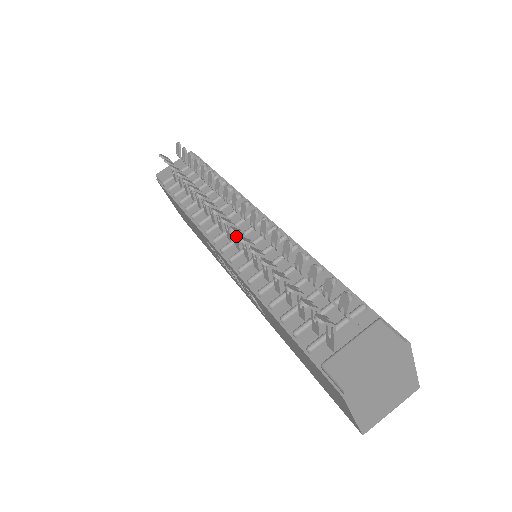
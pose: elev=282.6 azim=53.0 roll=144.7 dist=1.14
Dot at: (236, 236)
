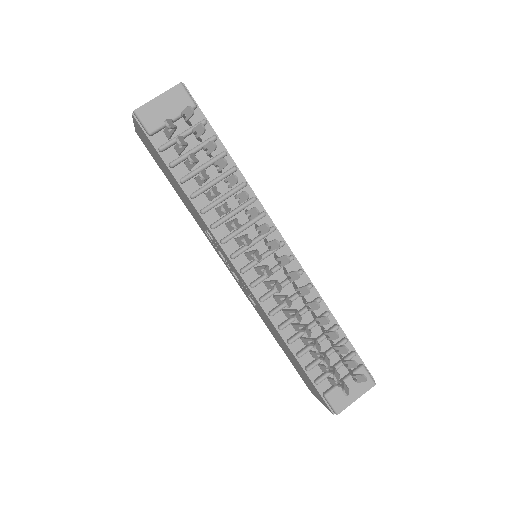
Dot at: occluded
